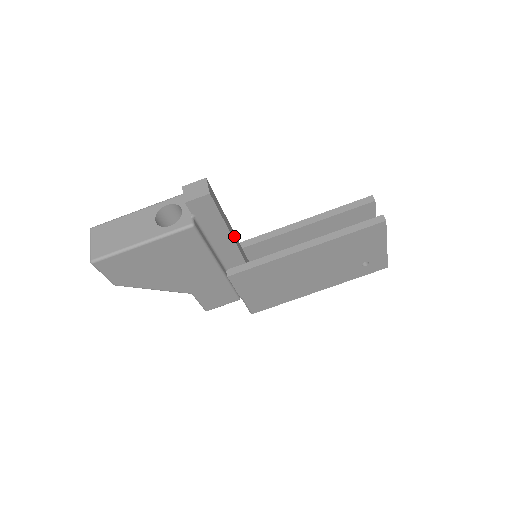
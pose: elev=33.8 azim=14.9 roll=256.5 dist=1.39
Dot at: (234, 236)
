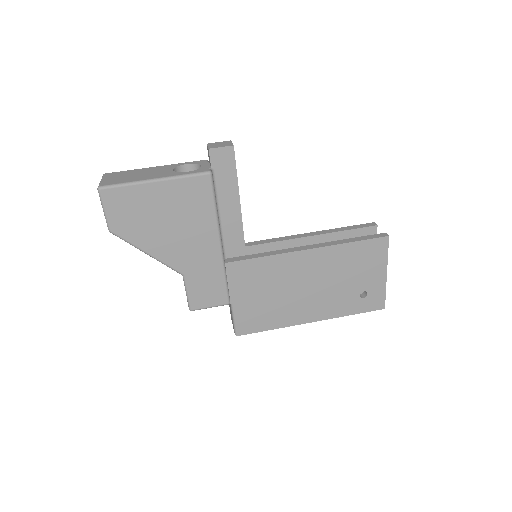
Dot at: occluded
